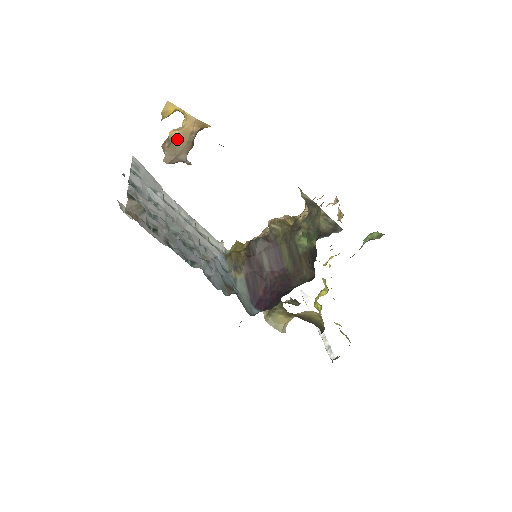
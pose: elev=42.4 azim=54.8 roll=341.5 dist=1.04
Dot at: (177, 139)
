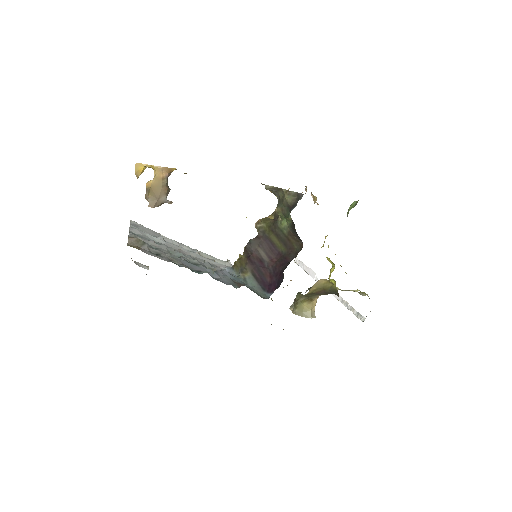
Dot at: (153, 187)
